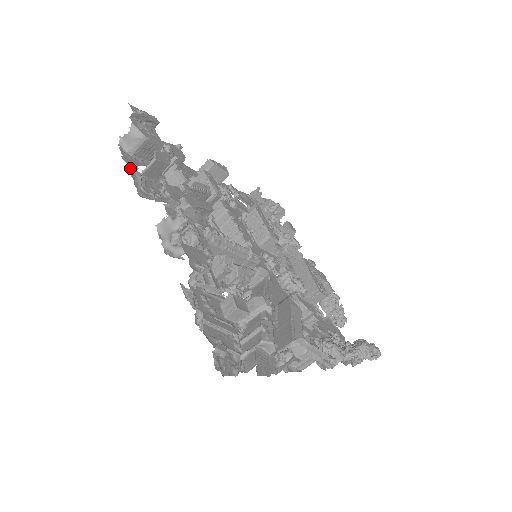
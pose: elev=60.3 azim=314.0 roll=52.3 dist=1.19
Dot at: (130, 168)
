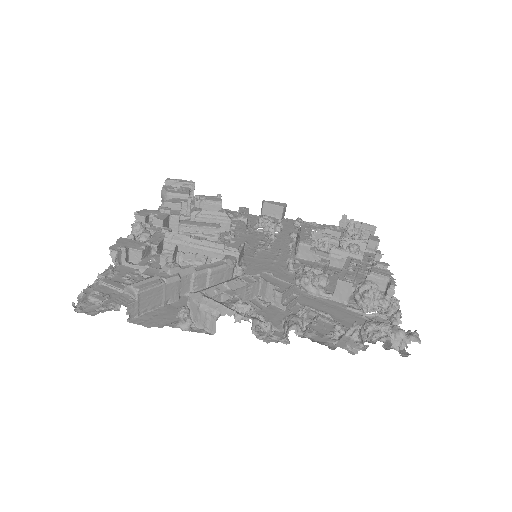
Dot at: occluded
